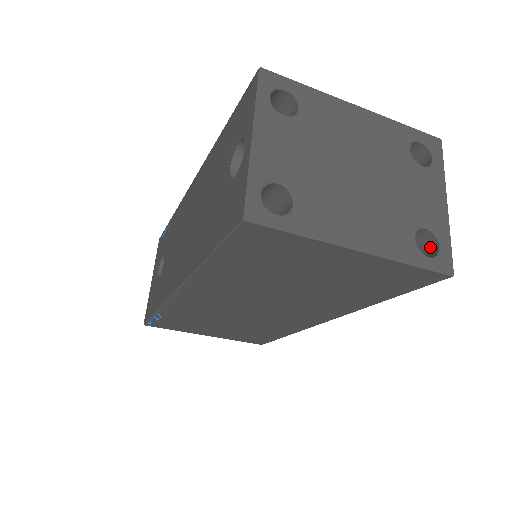
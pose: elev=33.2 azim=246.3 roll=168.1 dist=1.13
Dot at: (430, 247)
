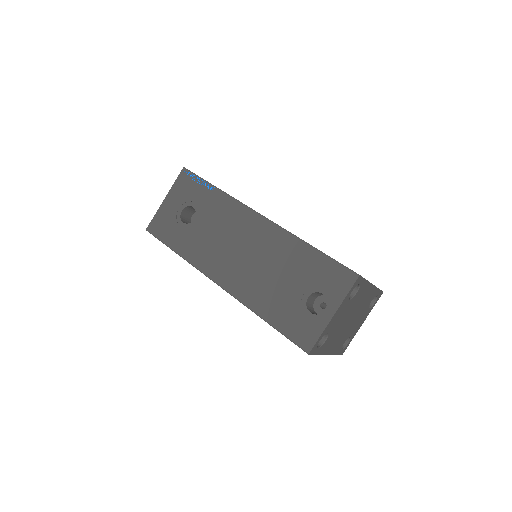
Dot at: occluded
